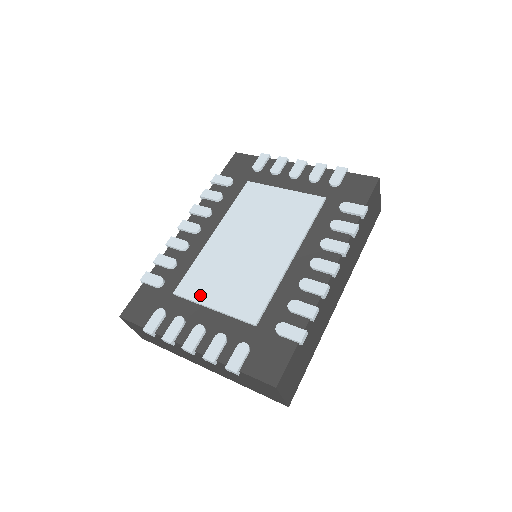
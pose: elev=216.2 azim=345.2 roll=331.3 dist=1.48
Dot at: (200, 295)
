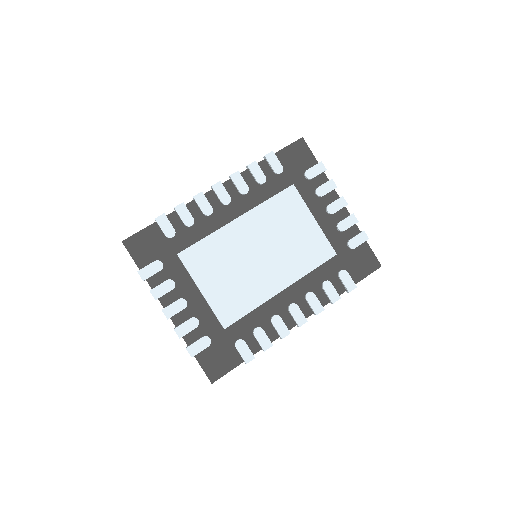
Dot at: (198, 273)
